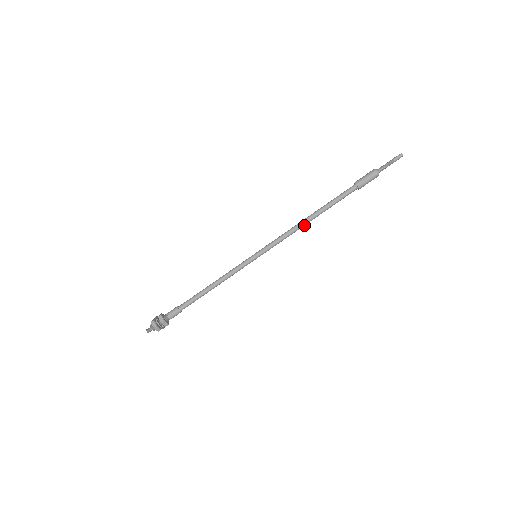
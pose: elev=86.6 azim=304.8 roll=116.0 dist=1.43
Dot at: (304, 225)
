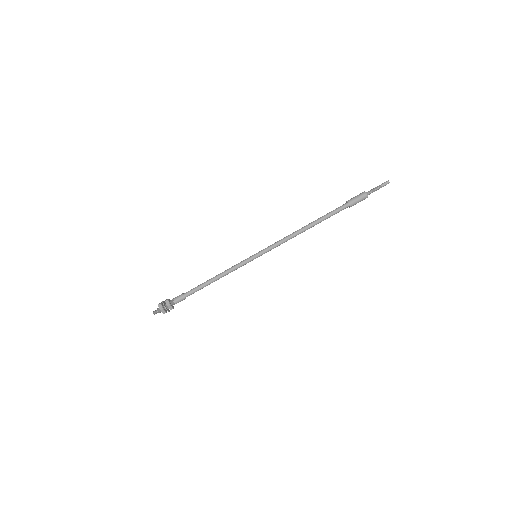
Dot at: (300, 233)
